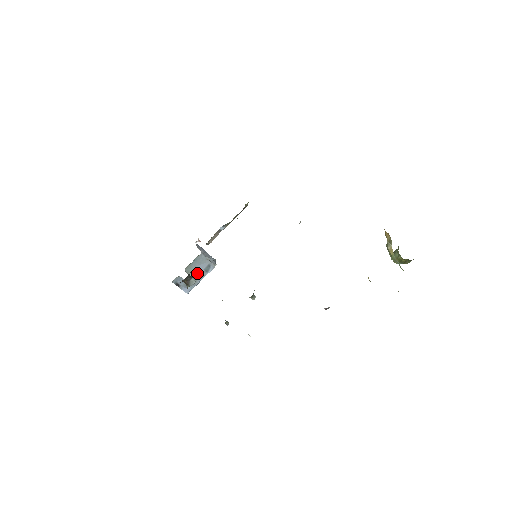
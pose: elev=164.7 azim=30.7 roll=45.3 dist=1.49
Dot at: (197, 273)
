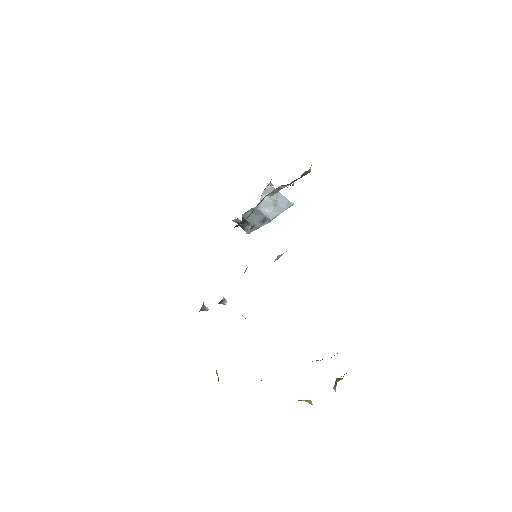
Dot at: (254, 221)
